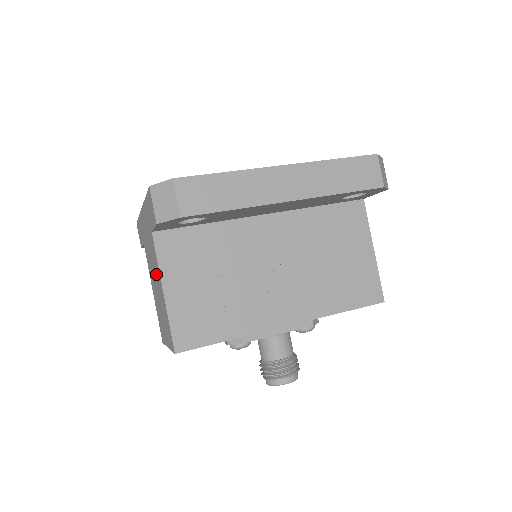
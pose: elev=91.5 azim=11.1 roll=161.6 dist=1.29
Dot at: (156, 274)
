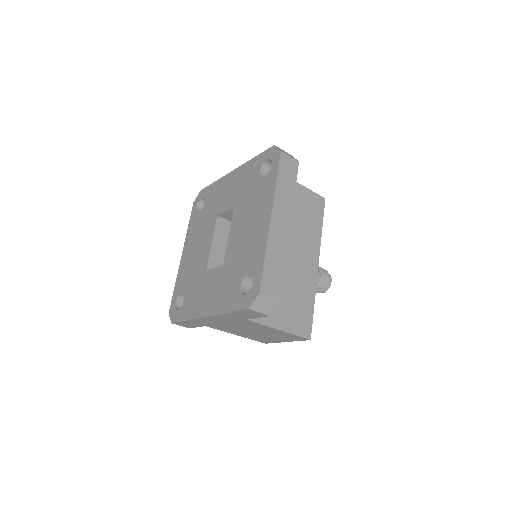
Dot at: (257, 329)
